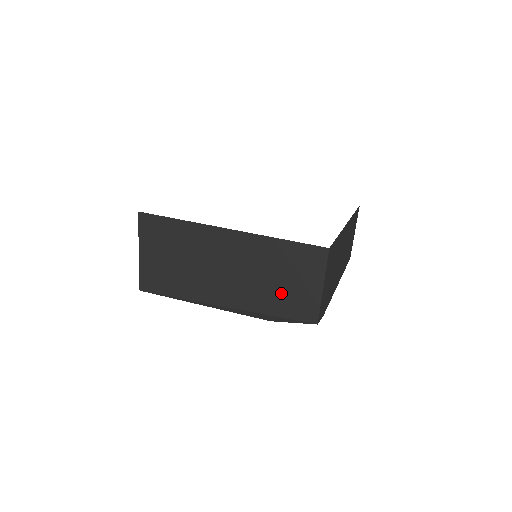
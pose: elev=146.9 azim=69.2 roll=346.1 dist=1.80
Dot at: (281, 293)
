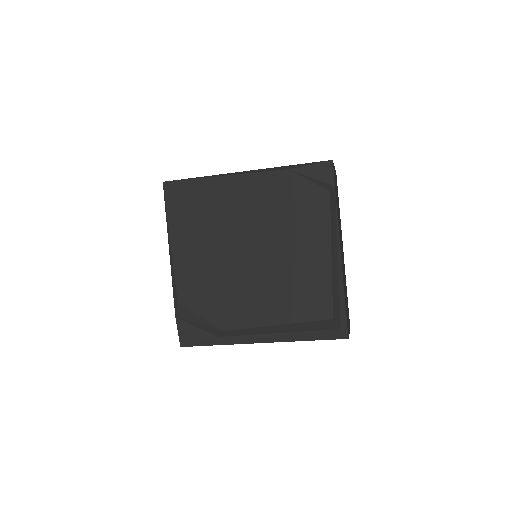
Dot at: occluded
